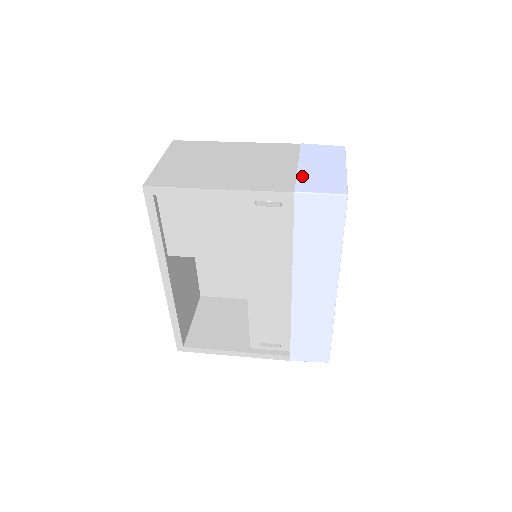
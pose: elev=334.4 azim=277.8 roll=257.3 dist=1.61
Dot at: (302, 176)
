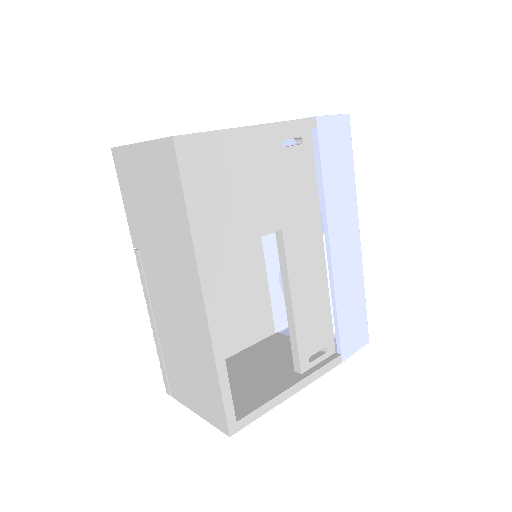
Dot at: occluded
